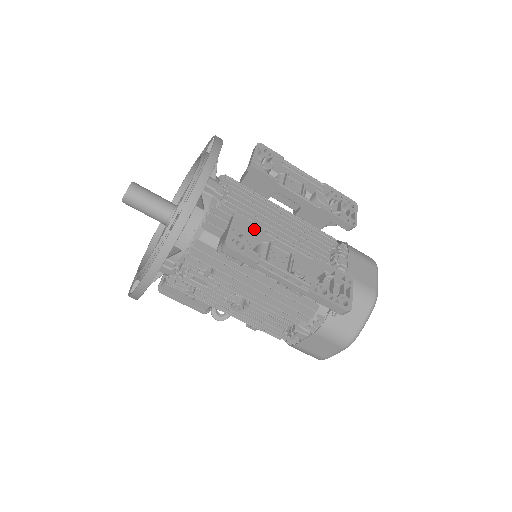
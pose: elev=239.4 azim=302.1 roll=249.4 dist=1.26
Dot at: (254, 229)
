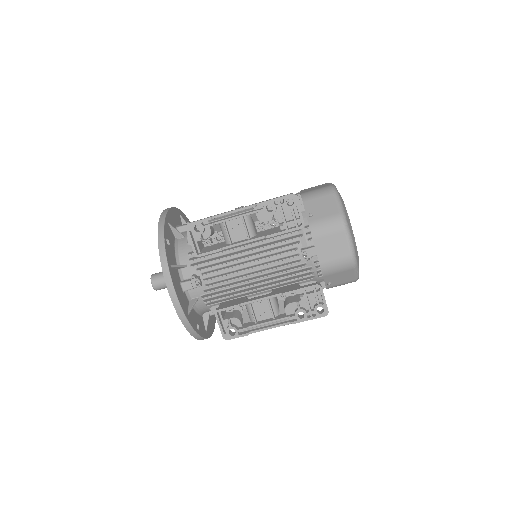
Dot at: (233, 307)
